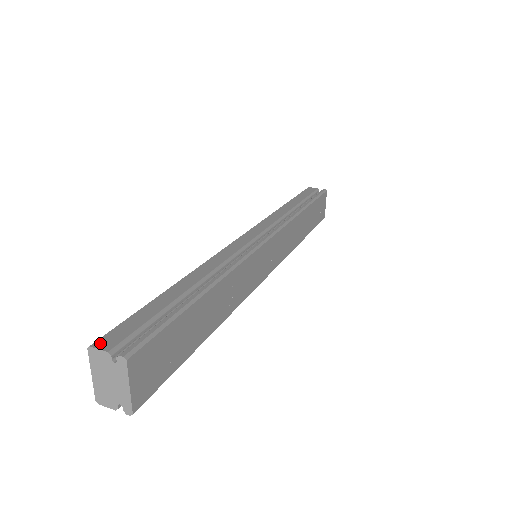
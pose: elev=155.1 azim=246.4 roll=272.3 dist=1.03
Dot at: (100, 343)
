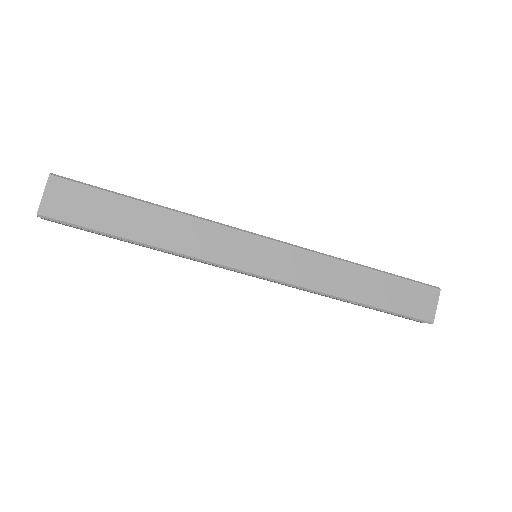
Dot at: occluded
